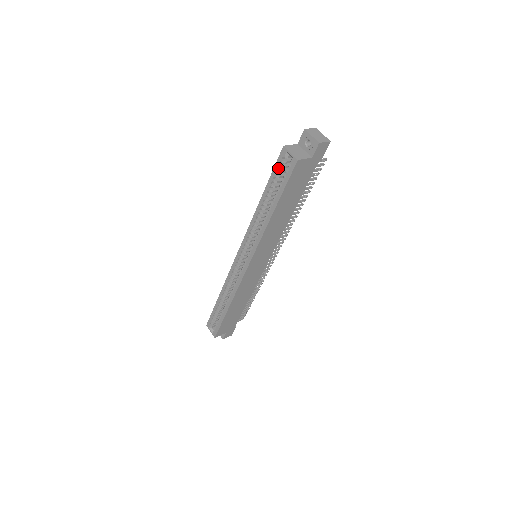
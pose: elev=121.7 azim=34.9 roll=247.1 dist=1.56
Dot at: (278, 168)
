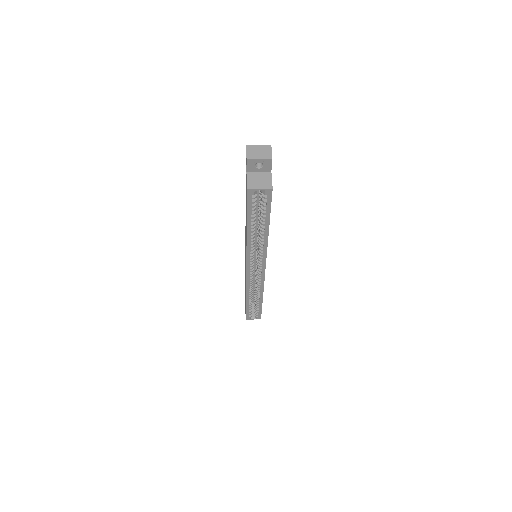
Dot at: (251, 204)
